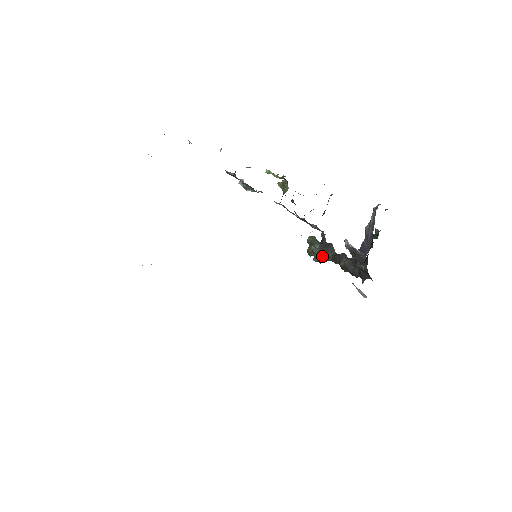
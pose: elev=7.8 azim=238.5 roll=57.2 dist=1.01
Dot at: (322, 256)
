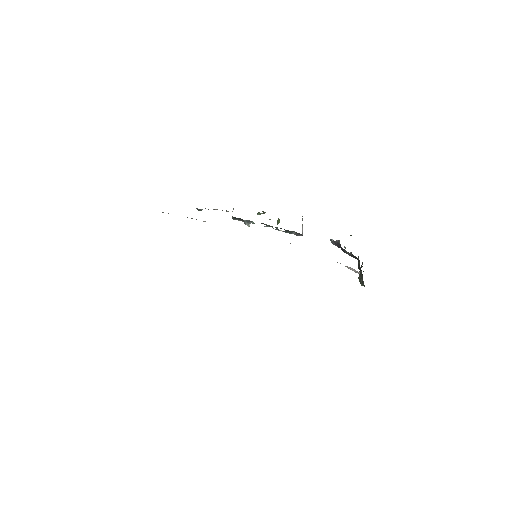
Dot at: (360, 276)
